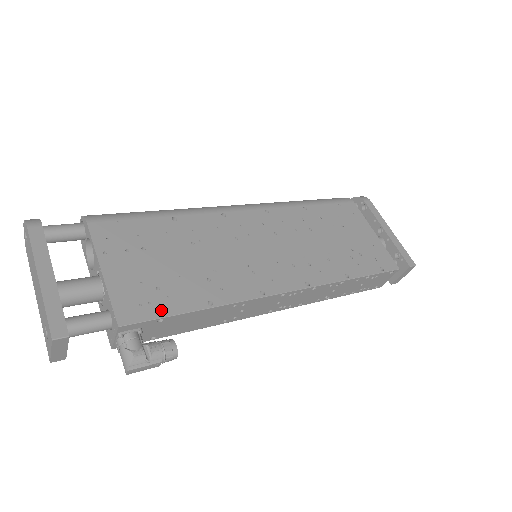
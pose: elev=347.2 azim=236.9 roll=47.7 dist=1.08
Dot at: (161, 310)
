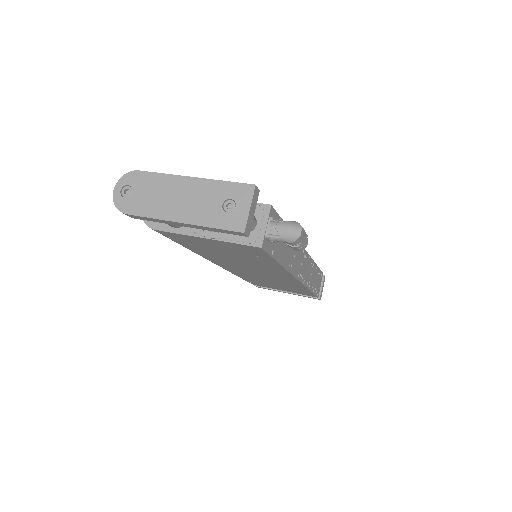
Dot at: occluded
